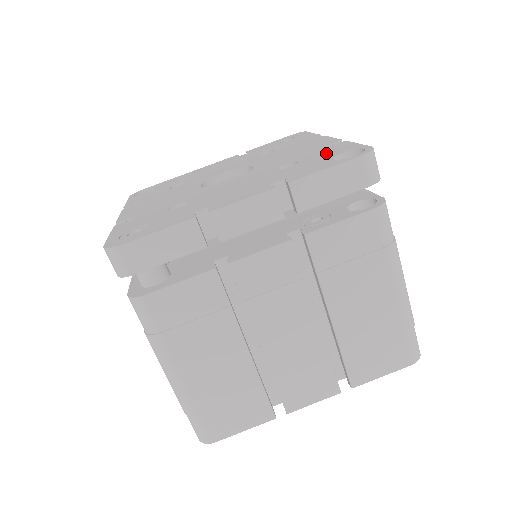
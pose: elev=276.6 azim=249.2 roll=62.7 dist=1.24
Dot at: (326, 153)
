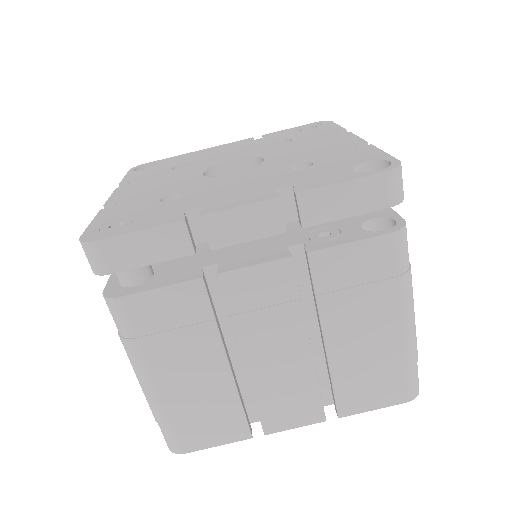
Dot at: (346, 158)
